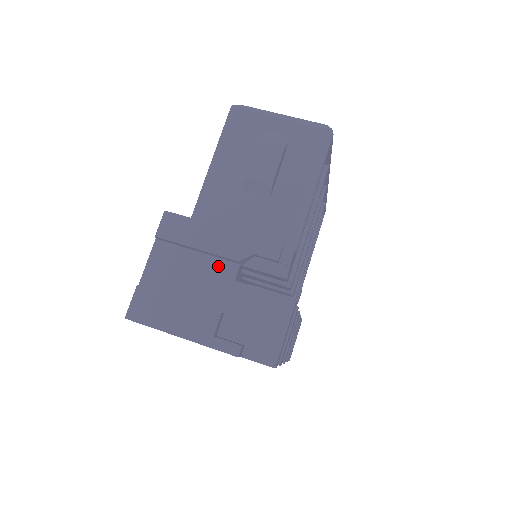
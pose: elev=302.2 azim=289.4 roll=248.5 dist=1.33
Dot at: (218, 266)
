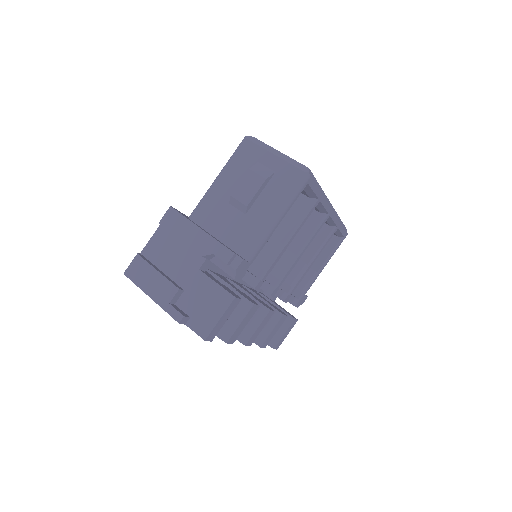
Dot at: (192, 255)
